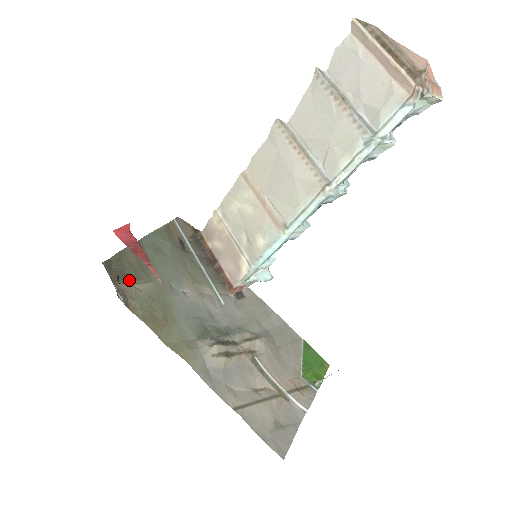
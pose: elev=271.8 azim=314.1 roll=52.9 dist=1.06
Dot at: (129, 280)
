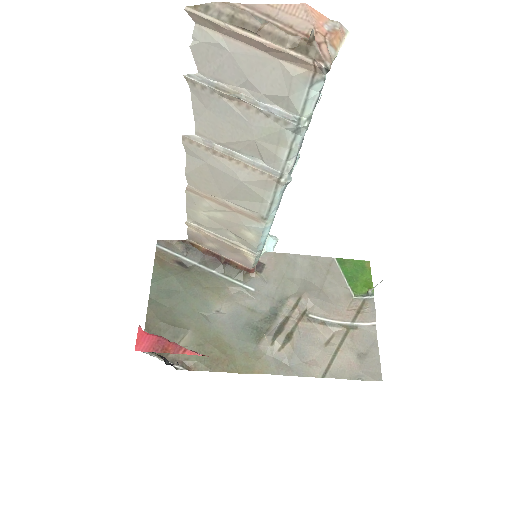
Dot at: occluded
